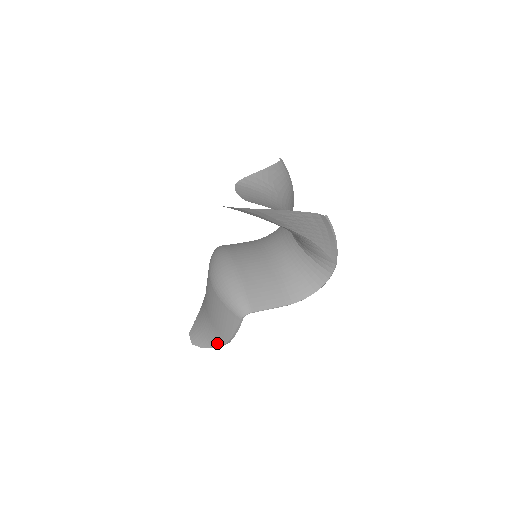
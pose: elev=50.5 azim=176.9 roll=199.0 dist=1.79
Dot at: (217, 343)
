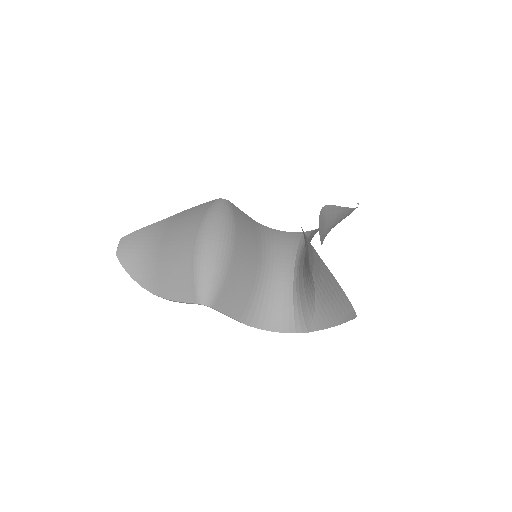
Dot at: (144, 283)
